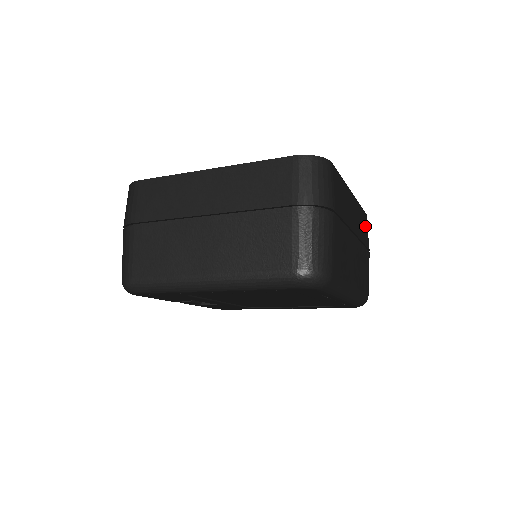
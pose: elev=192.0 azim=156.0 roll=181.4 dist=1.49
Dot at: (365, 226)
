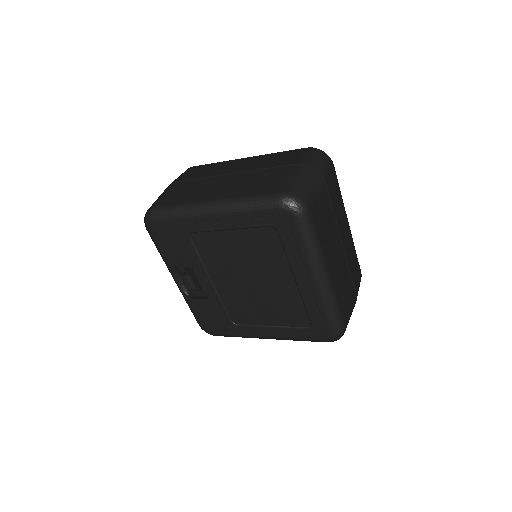
Dot at: (357, 274)
